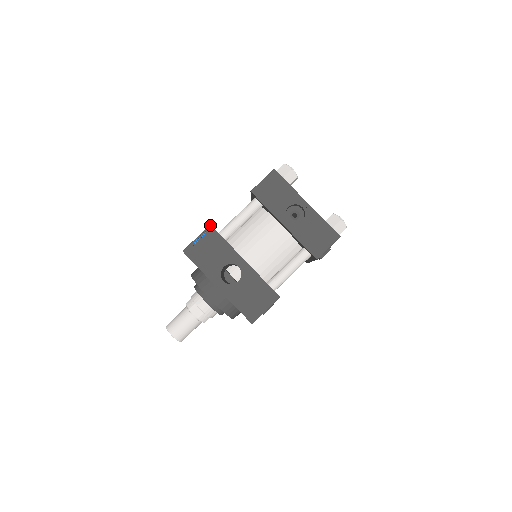
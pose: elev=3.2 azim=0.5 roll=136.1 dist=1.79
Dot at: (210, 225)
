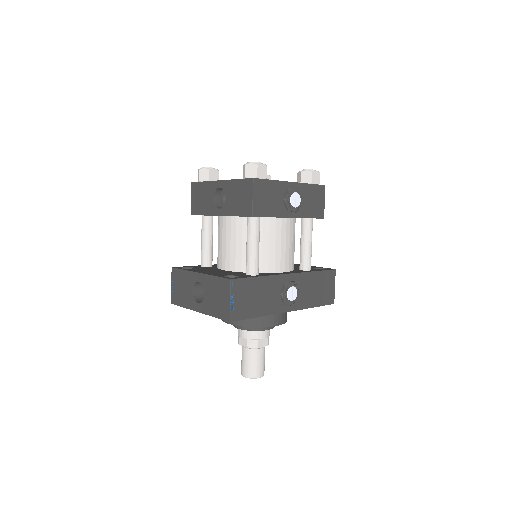
Dot at: occluded
